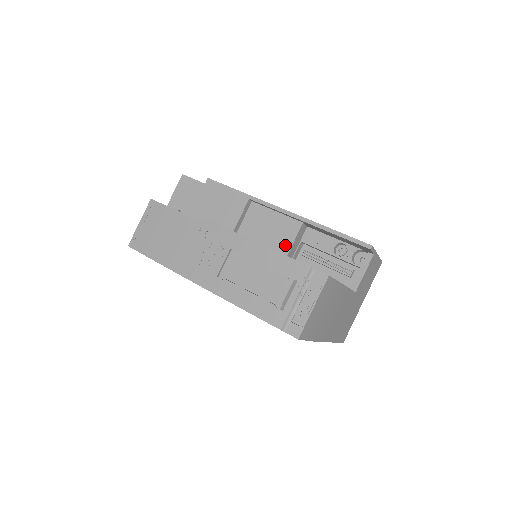
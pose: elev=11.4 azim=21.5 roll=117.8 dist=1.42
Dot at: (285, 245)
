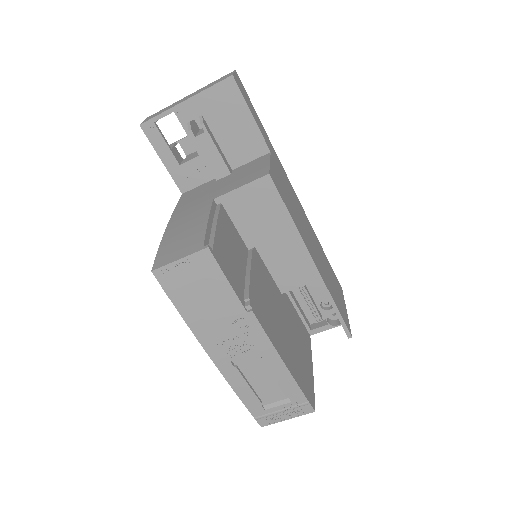
Dot at: (291, 284)
